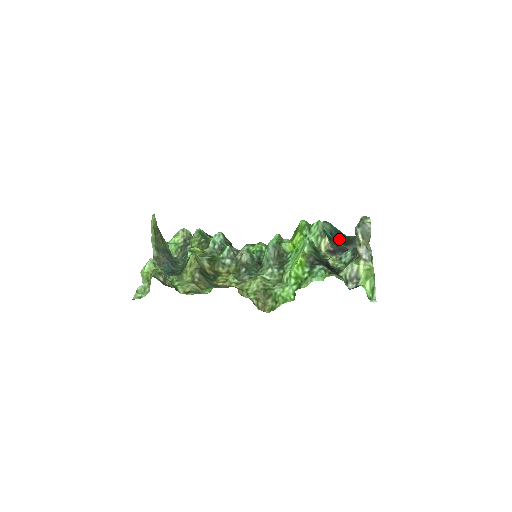
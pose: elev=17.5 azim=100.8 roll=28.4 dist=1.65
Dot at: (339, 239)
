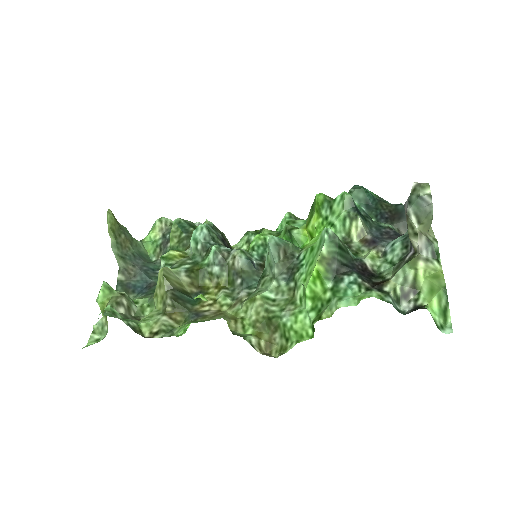
Dot at: (381, 213)
